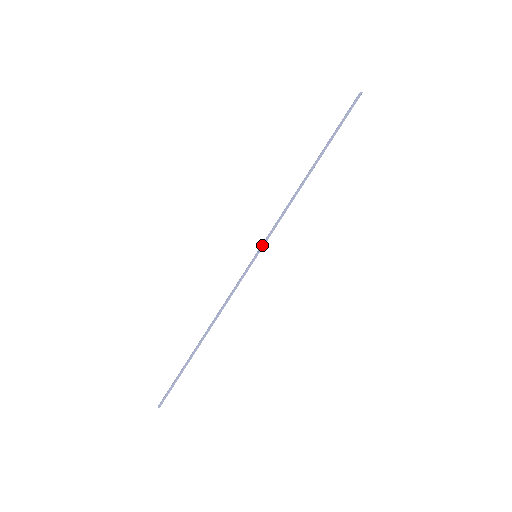
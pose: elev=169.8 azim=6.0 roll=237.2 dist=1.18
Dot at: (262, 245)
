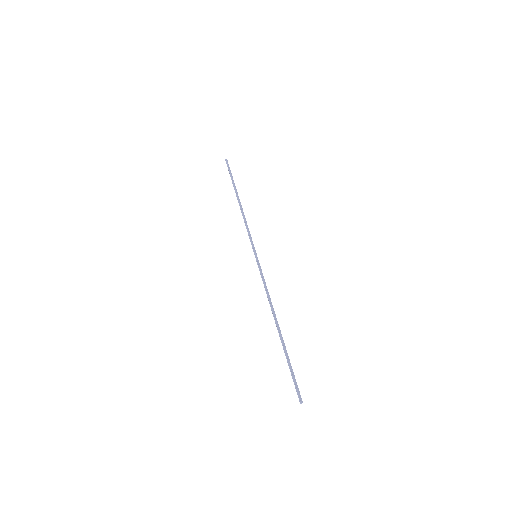
Dot at: (253, 249)
